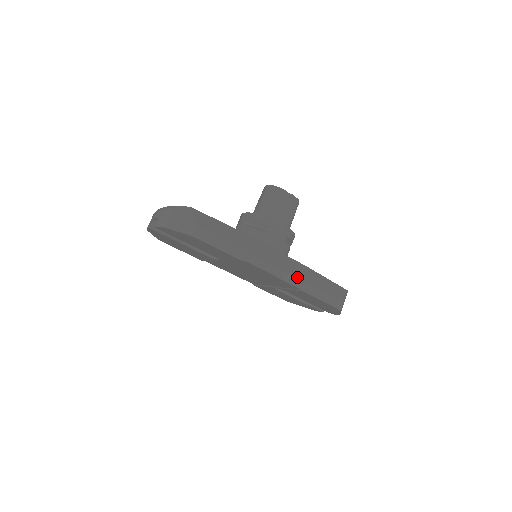
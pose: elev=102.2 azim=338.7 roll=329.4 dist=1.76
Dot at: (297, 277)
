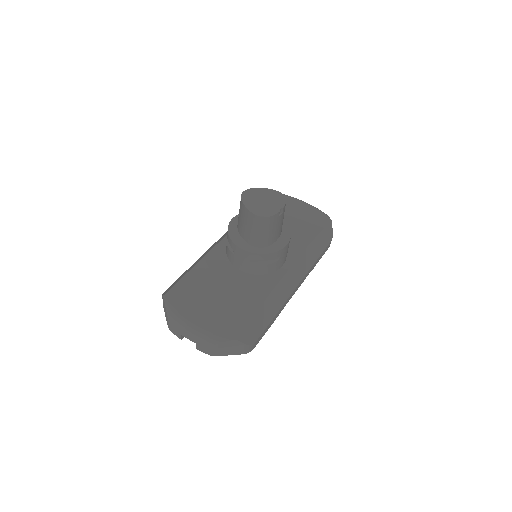
Dot at: (308, 271)
